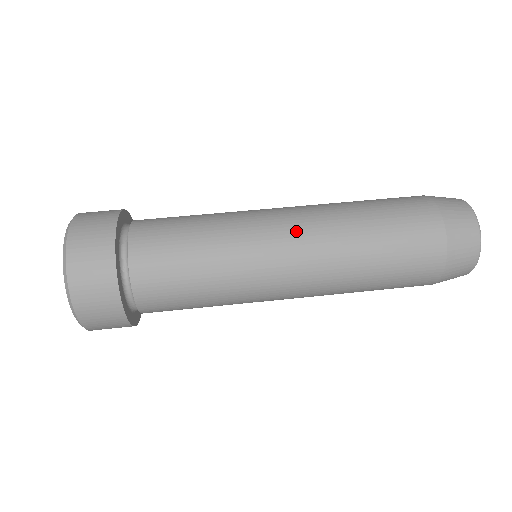
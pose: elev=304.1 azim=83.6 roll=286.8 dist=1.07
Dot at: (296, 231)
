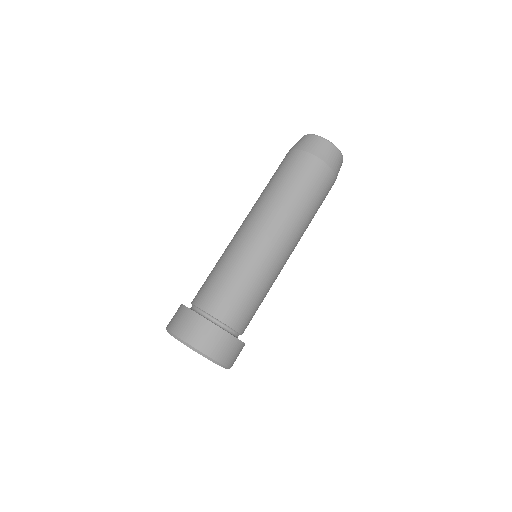
Dot at: (291, 247)
